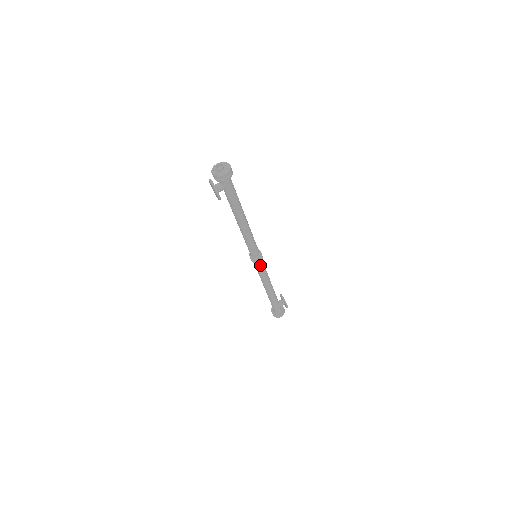
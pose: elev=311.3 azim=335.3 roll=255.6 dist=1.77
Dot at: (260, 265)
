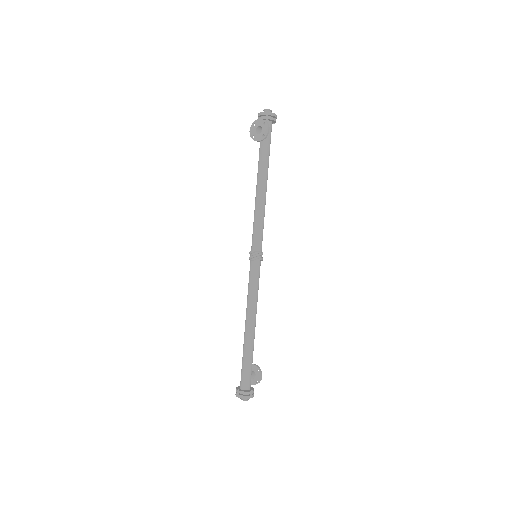
Dot at: (259, 270)
